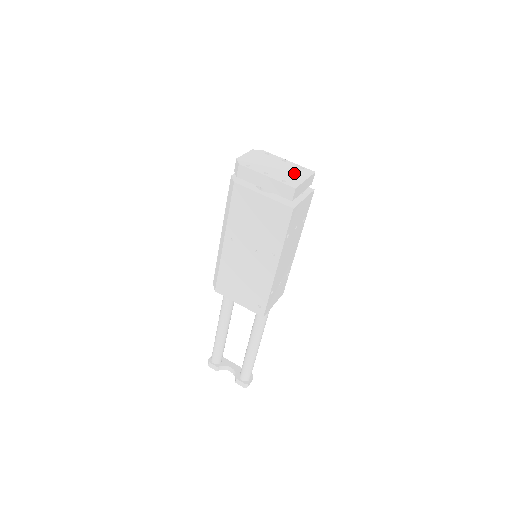
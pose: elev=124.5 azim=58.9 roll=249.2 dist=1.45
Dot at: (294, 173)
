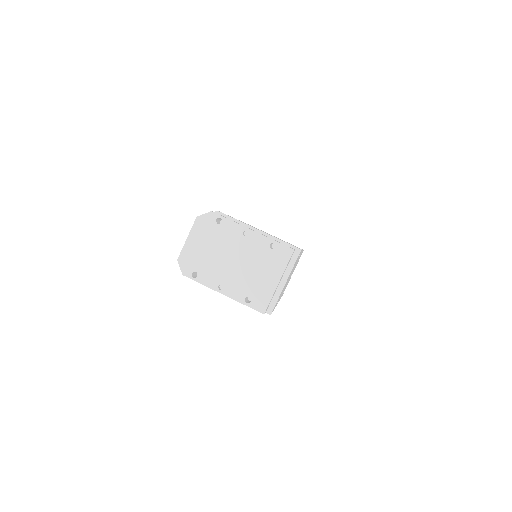
Dot at: (261, 269)
